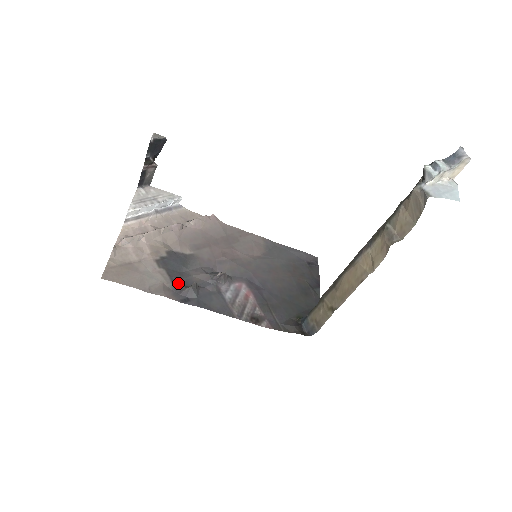
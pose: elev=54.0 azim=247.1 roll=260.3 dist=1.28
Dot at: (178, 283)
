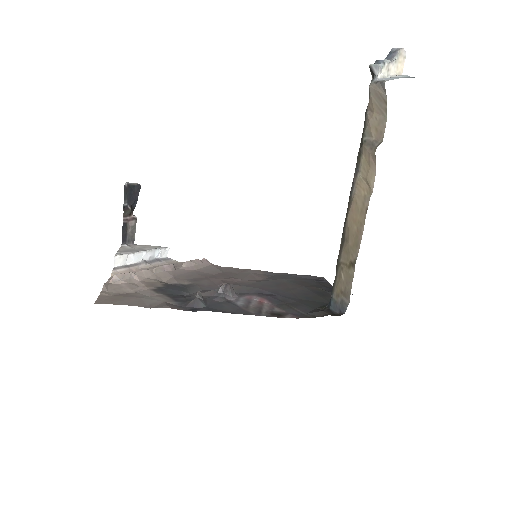
Dot at: (181, 300)
